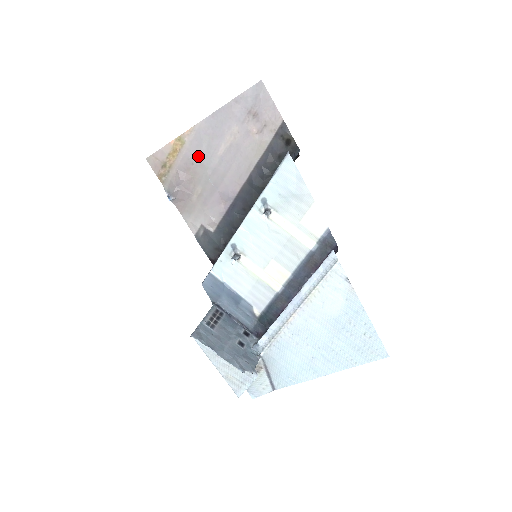
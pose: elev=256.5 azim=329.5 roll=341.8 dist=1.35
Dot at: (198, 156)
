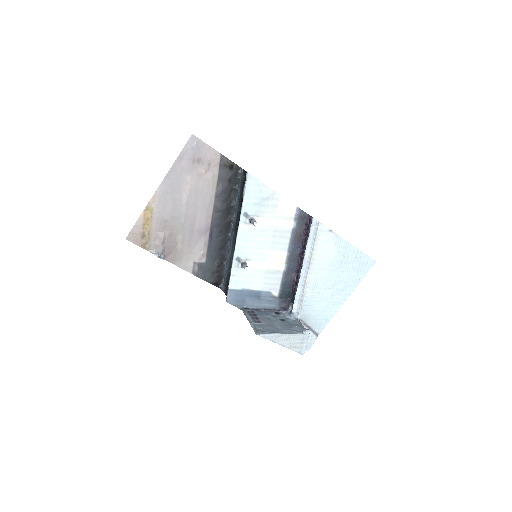
Dot at: (168, 213)
